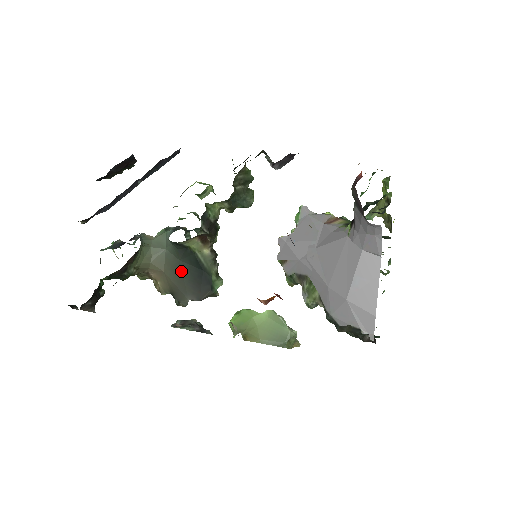
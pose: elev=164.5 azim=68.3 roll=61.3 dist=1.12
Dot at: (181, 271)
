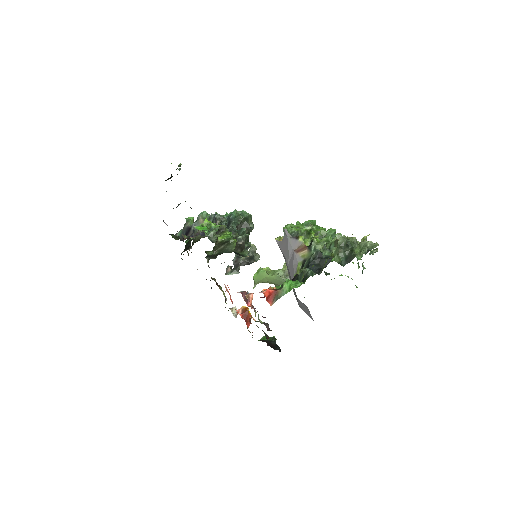
Dot at: occluded
